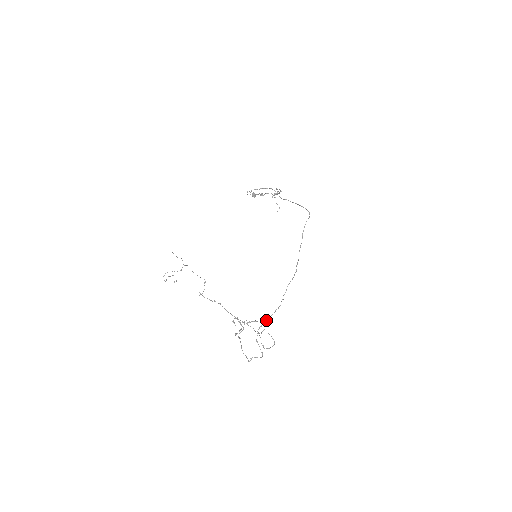
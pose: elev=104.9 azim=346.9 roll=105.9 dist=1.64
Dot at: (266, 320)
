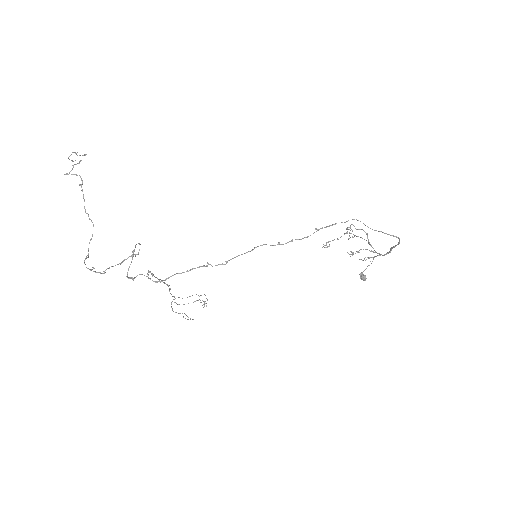
Dot at: (178, 273)
